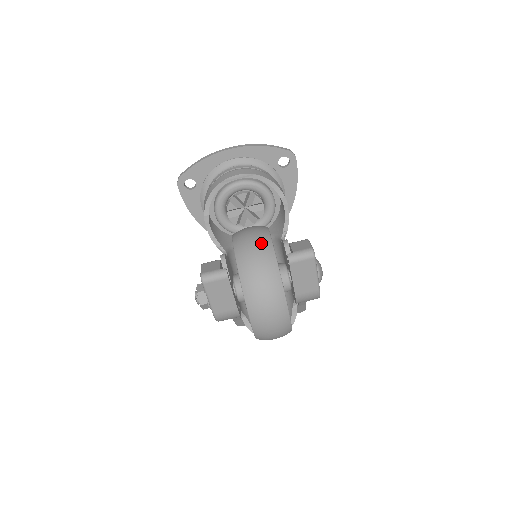
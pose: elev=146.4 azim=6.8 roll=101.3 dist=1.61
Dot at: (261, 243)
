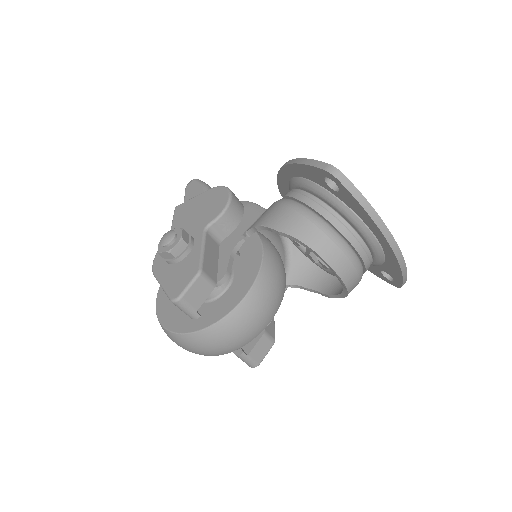
Dot at: (246, 338)
